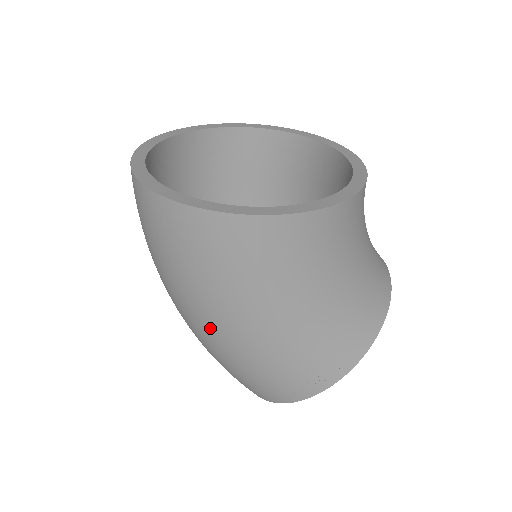
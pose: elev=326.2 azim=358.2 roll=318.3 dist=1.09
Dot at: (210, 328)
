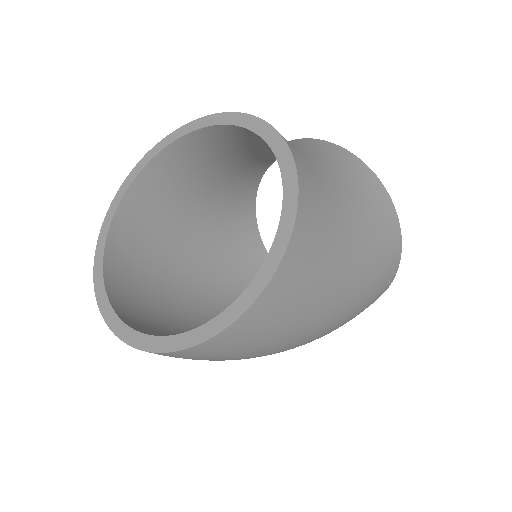
Dot at: (322, 330)
